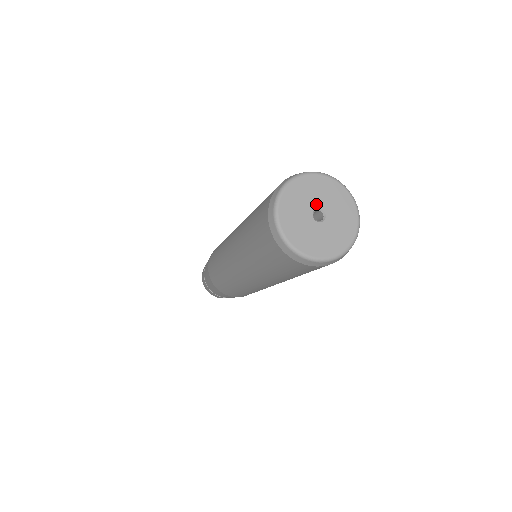
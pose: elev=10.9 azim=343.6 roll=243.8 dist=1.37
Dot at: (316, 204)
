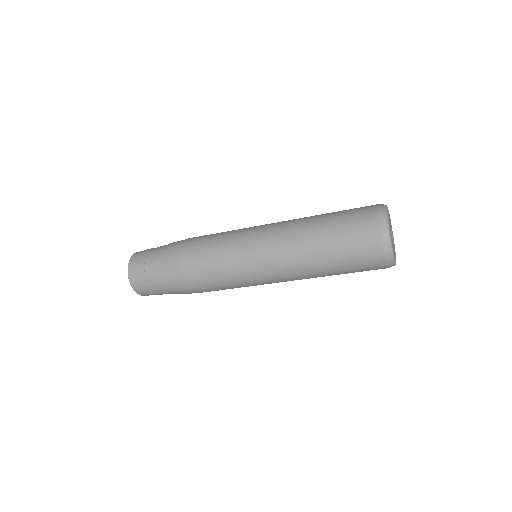
Dot at: occluded
